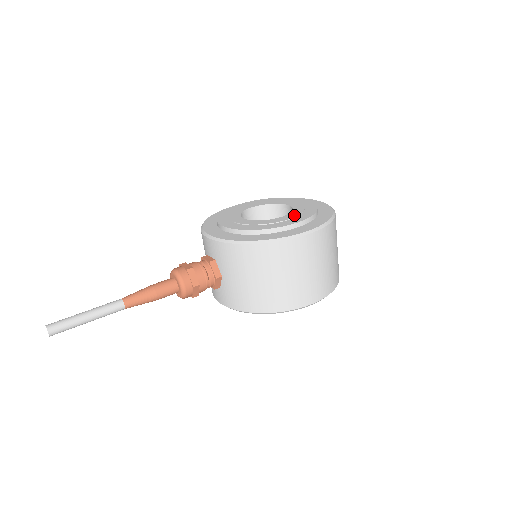
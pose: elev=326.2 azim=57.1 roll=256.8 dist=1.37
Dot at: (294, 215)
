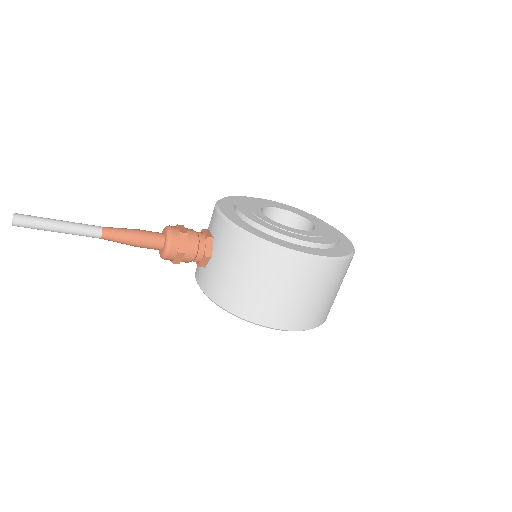
Dot at: (313, 234)
